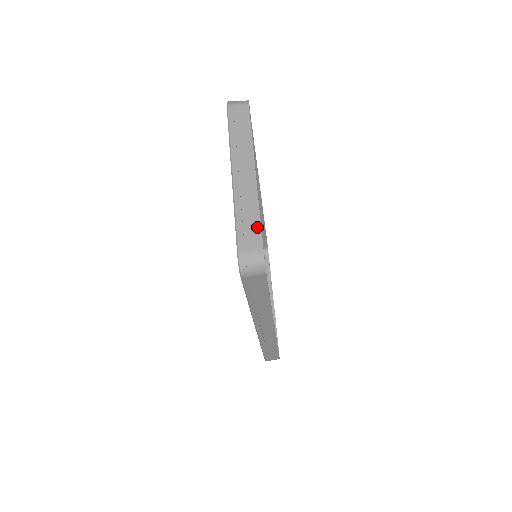
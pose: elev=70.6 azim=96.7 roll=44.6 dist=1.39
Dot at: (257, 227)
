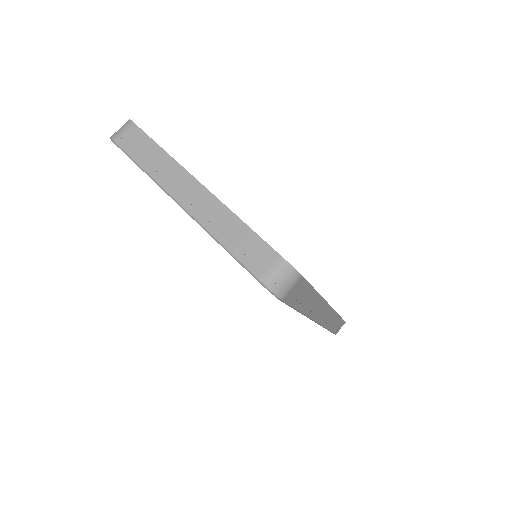
Dot at: (254, 238)
